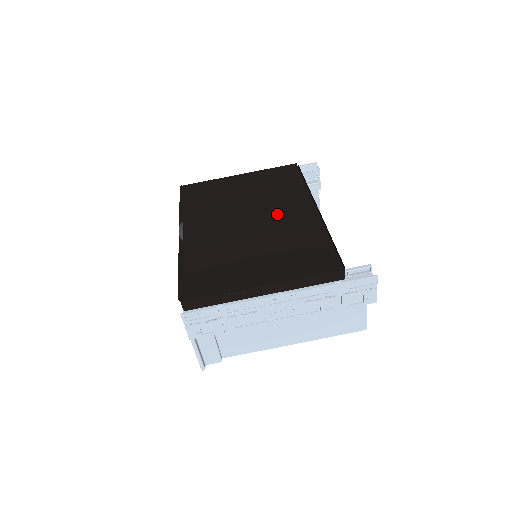
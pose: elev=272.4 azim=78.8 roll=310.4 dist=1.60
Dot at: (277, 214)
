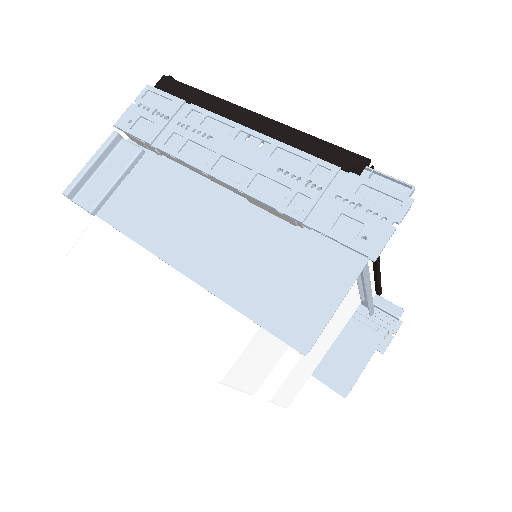
Dot at: occluded
